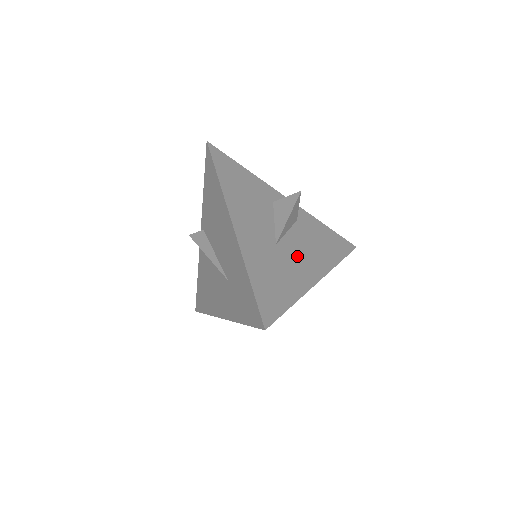
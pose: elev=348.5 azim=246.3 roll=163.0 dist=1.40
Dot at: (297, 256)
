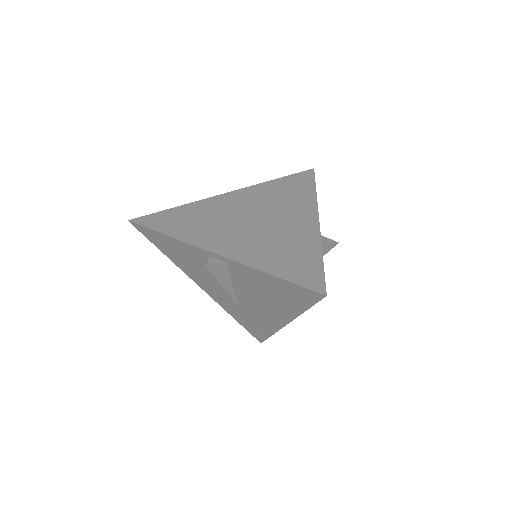
Dot at: occluded
